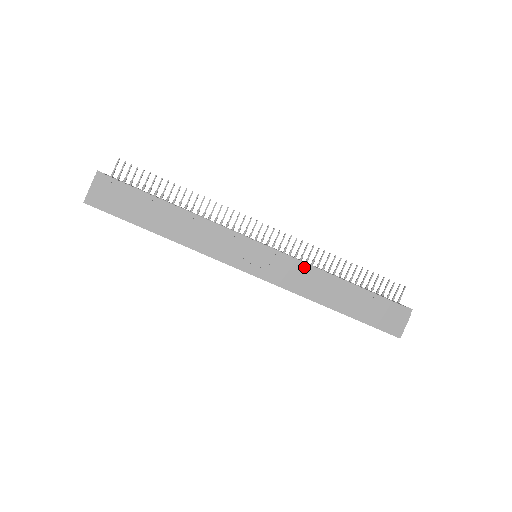
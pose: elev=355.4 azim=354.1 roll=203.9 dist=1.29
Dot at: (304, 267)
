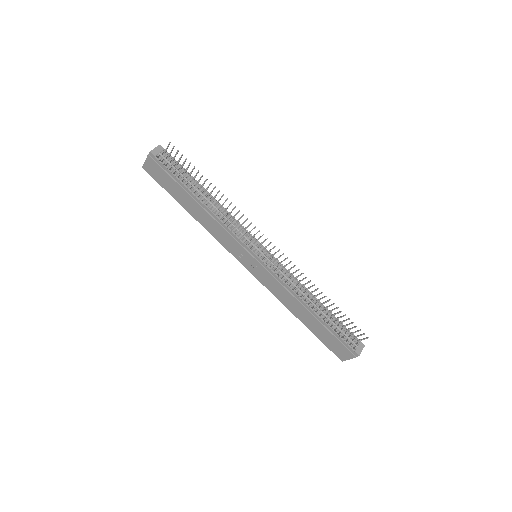
Dot at: (283, 286)
